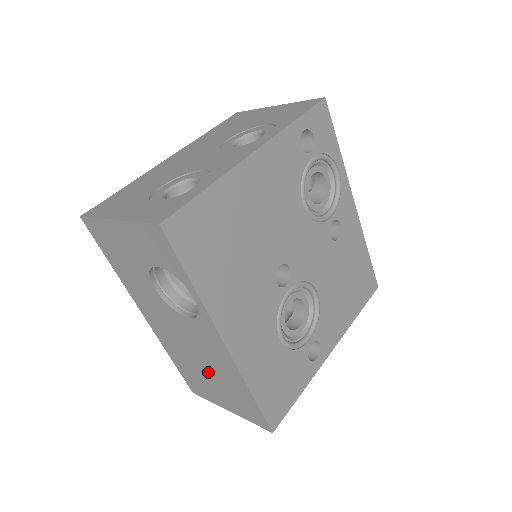
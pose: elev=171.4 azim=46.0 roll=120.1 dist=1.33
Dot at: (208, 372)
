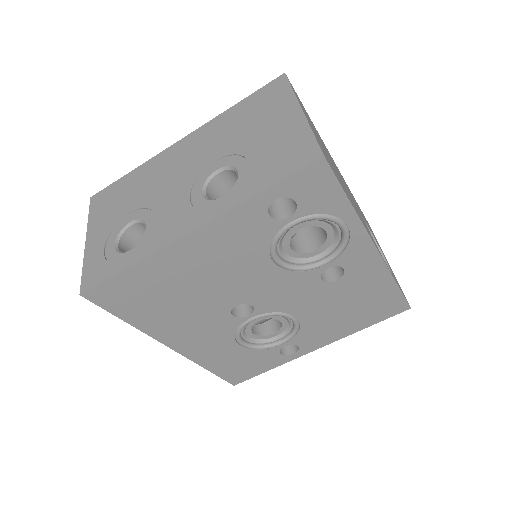
Dot at: occluded
